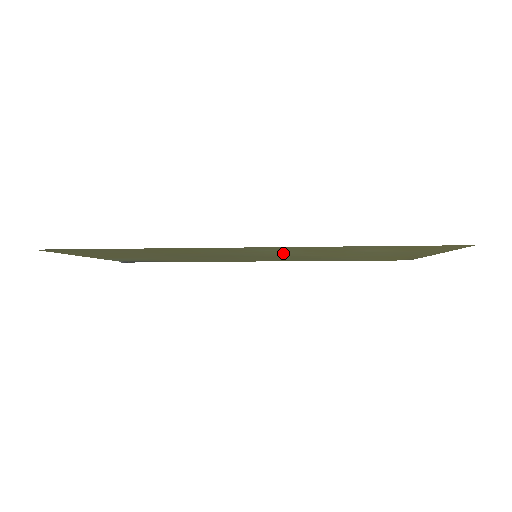
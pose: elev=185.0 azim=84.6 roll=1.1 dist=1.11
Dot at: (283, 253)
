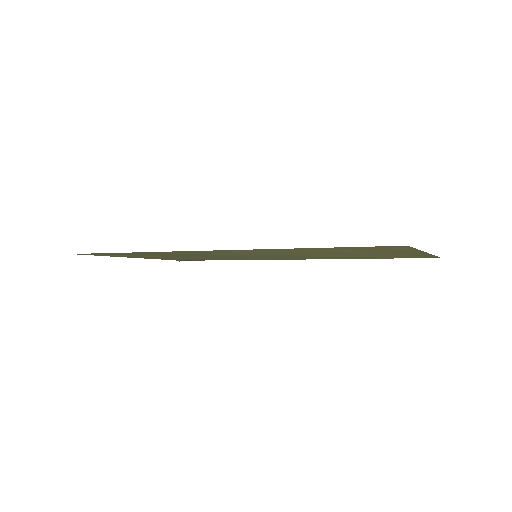
Dot at: (266, 254)
